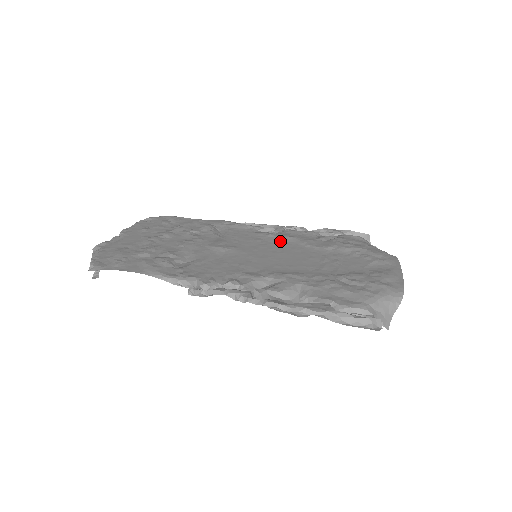
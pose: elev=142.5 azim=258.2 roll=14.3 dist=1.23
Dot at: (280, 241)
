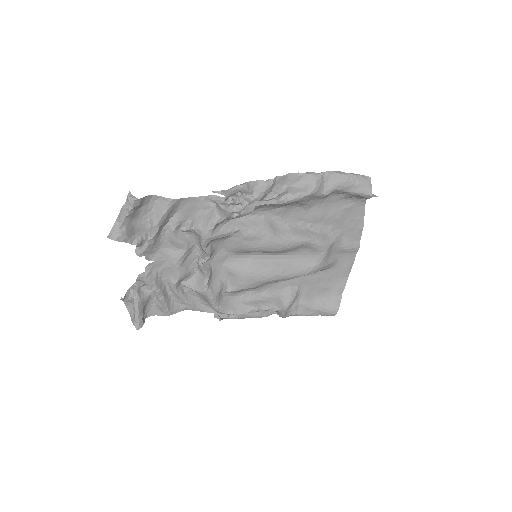
Dot at: occluded
